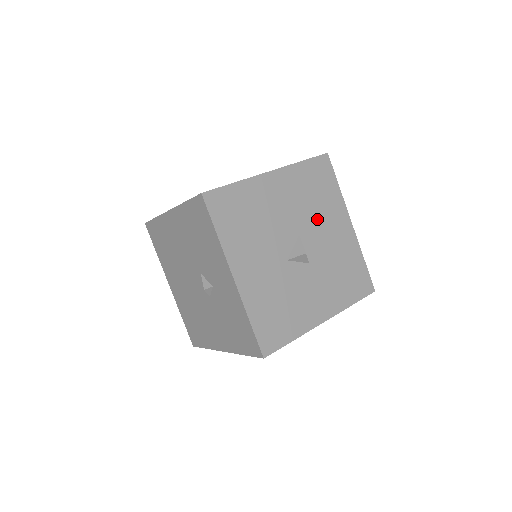
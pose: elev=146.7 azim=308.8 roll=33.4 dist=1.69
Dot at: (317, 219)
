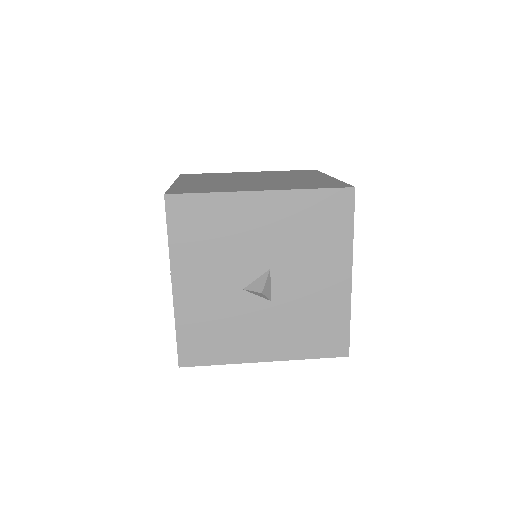
Dot at: (303, 259)
